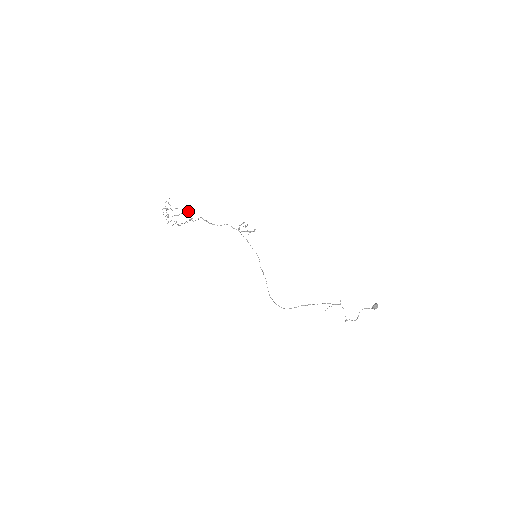
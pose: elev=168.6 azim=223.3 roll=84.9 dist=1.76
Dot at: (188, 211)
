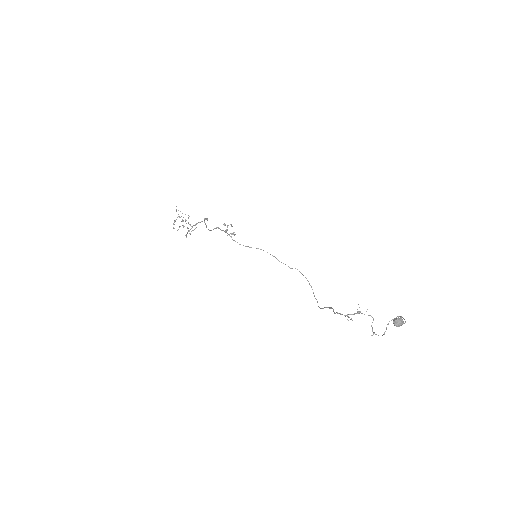
Dot at: occluded
